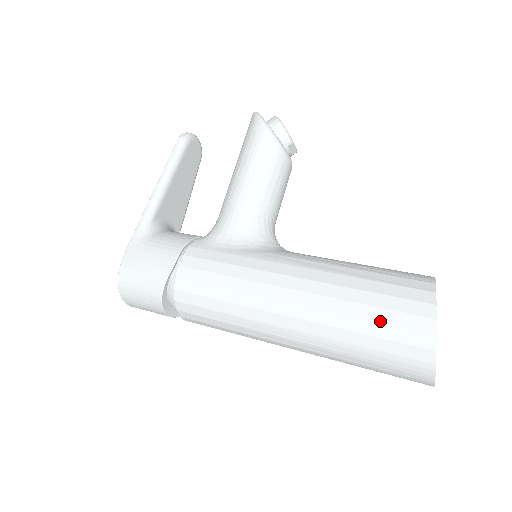
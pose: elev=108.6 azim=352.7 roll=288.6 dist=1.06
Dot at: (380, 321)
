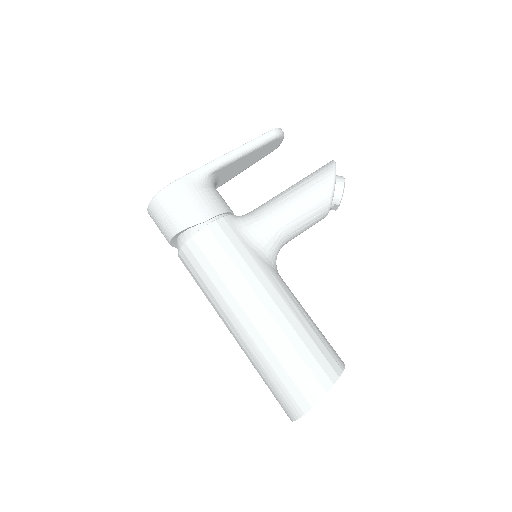
Dot at: (297, 367)
